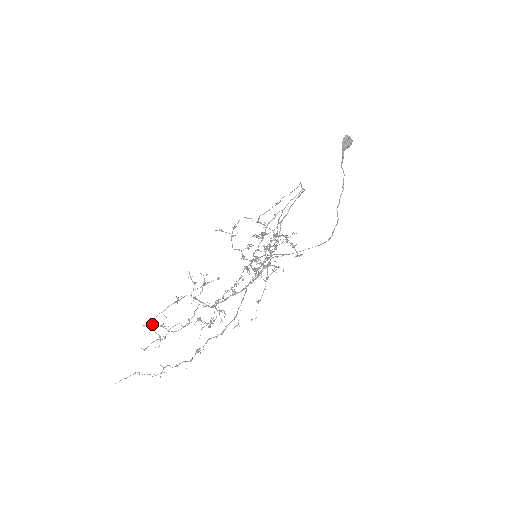
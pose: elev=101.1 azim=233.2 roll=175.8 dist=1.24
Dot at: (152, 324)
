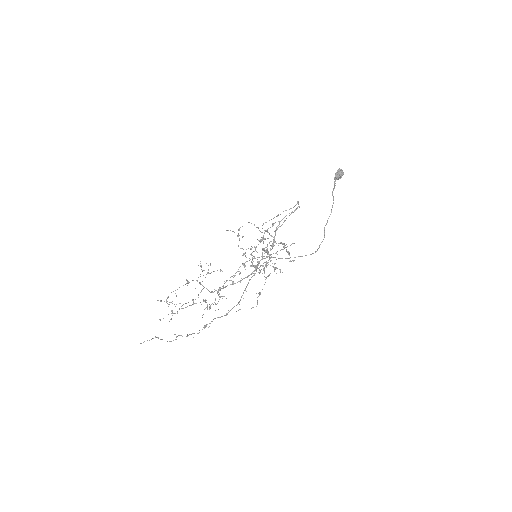
Dot at: (166, 300)
